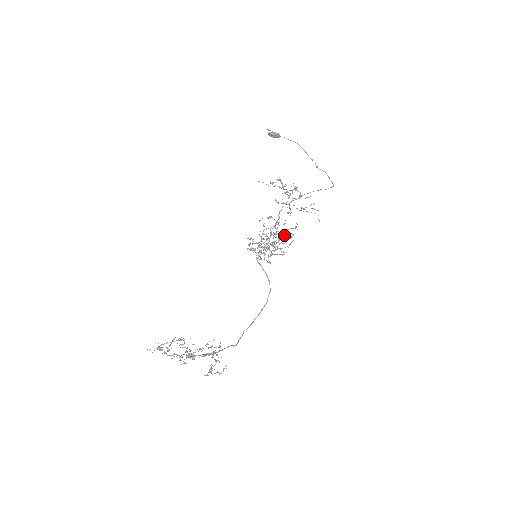
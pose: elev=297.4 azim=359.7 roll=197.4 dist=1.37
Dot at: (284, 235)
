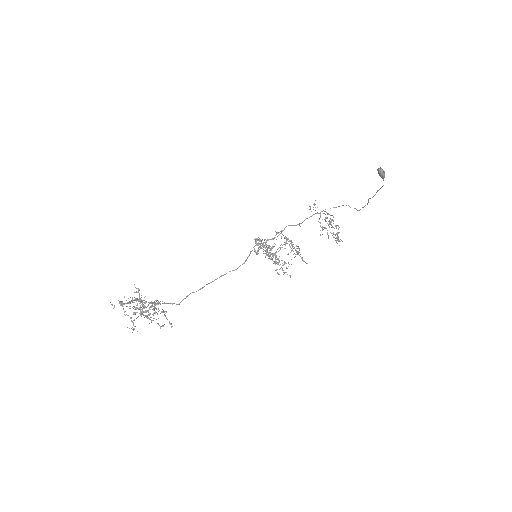
Dot at: occluded
